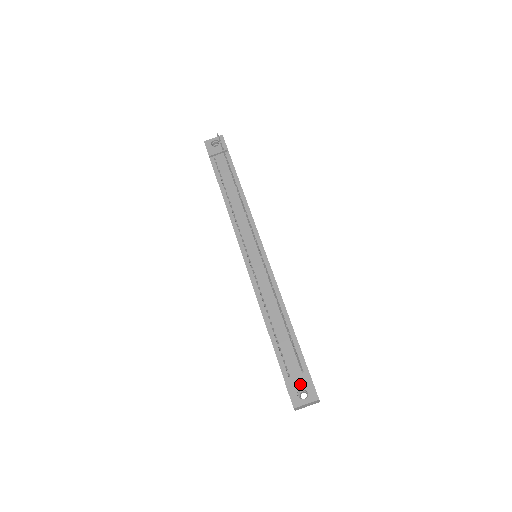
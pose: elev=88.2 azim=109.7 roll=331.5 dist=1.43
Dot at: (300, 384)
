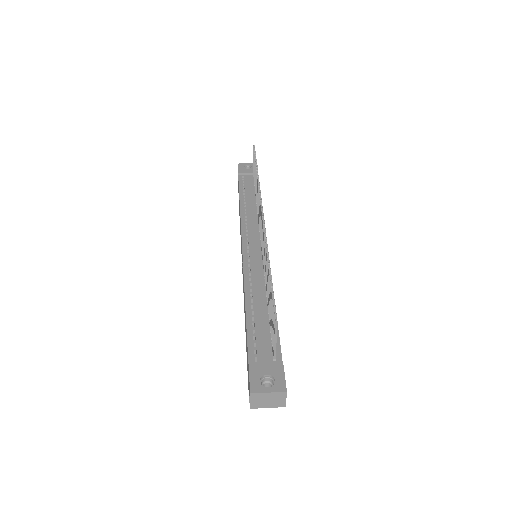
Dot at: (267, 370)
